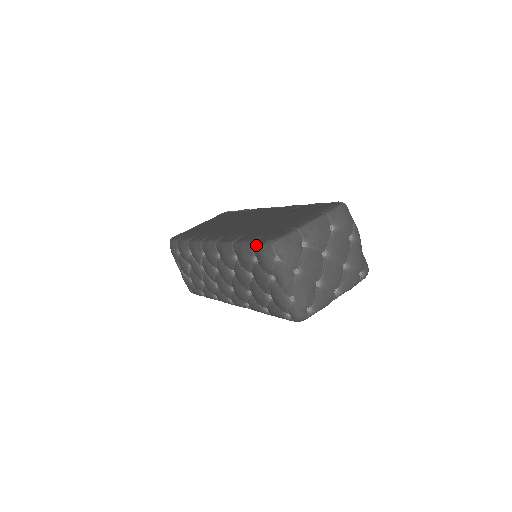
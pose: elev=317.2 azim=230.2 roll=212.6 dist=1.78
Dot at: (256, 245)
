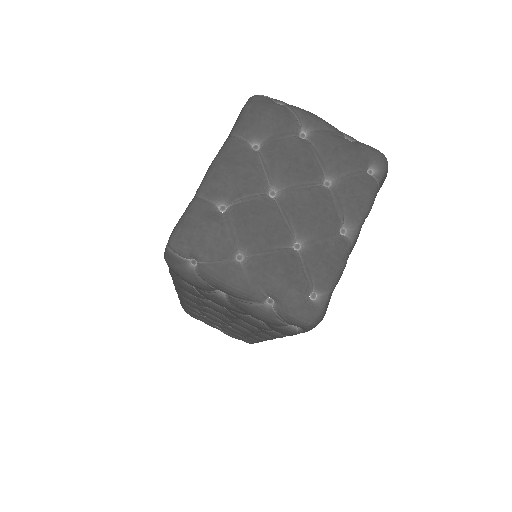
Dot at: occluded
